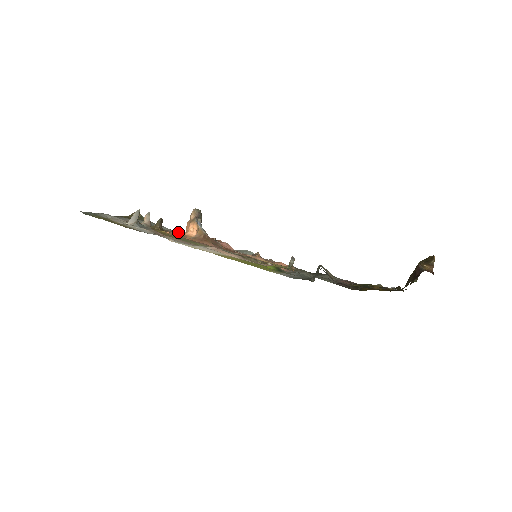
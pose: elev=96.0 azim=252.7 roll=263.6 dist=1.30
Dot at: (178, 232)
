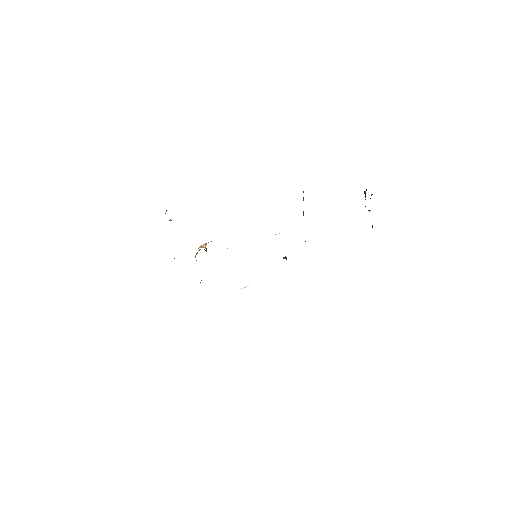
Dot at: occluded
